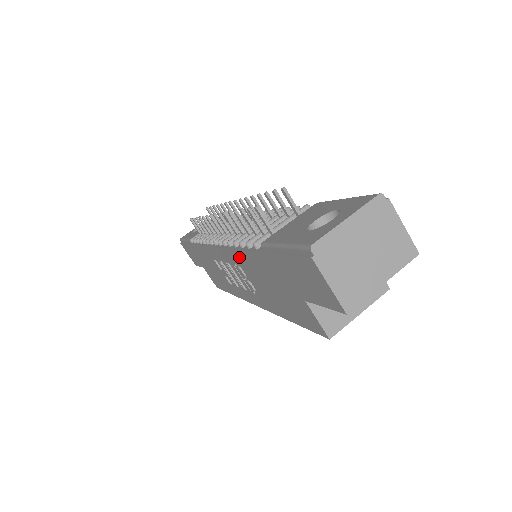
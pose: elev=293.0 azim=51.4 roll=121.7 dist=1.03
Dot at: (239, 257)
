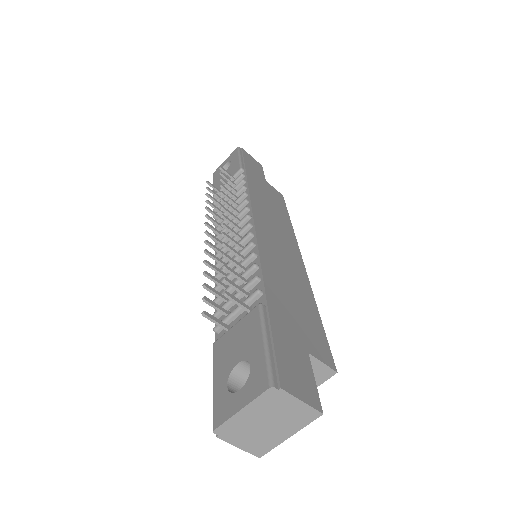
Dot at: occluded
